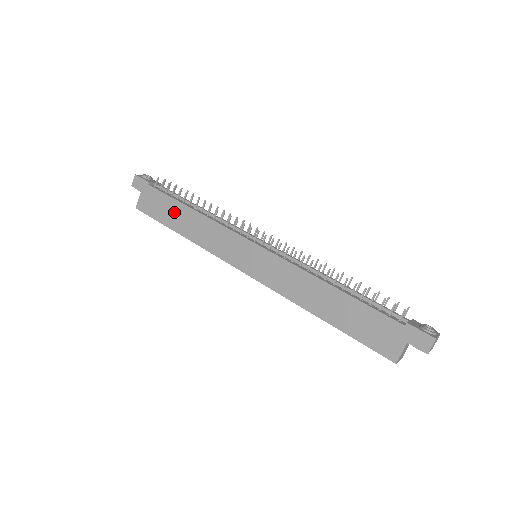
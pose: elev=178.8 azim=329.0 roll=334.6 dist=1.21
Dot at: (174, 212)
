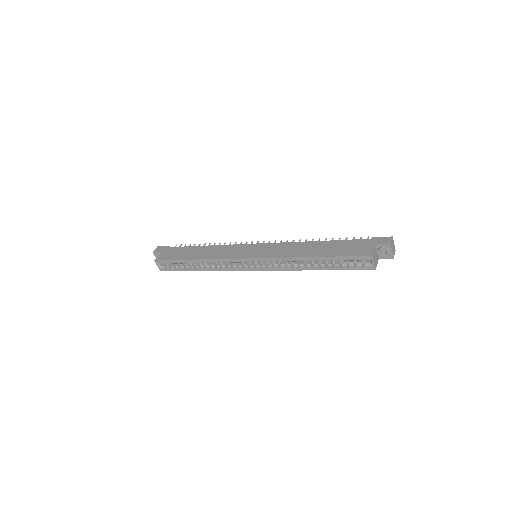
Dot at: (190, 251)
